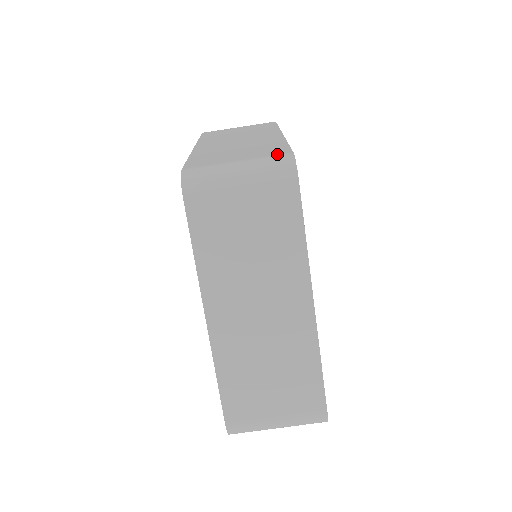
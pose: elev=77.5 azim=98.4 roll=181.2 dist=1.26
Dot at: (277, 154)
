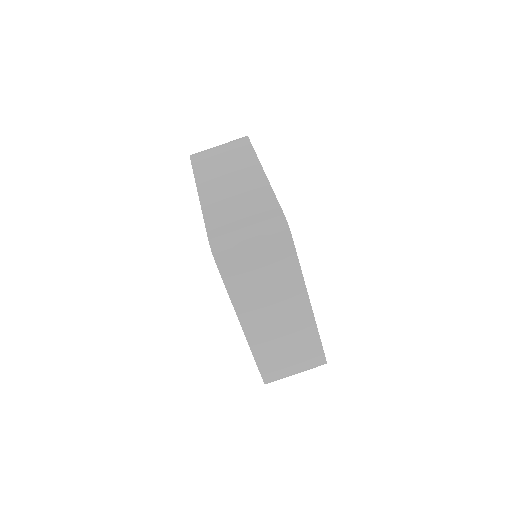
Dot at: (273, 217)
